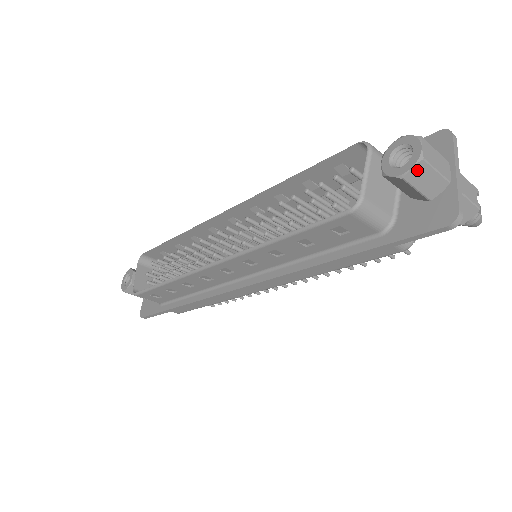
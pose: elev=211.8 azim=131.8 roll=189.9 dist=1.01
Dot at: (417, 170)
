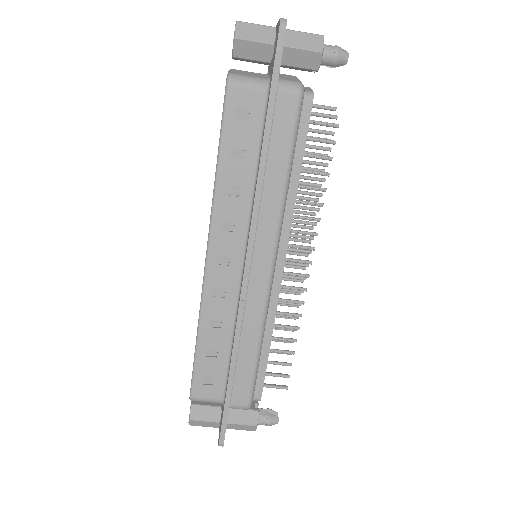
Dot at: (240, 29)
